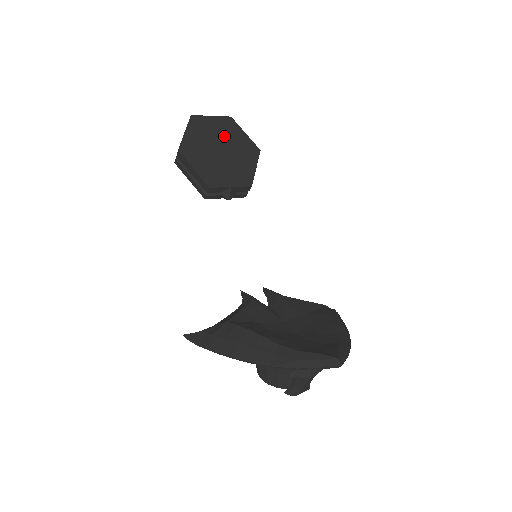
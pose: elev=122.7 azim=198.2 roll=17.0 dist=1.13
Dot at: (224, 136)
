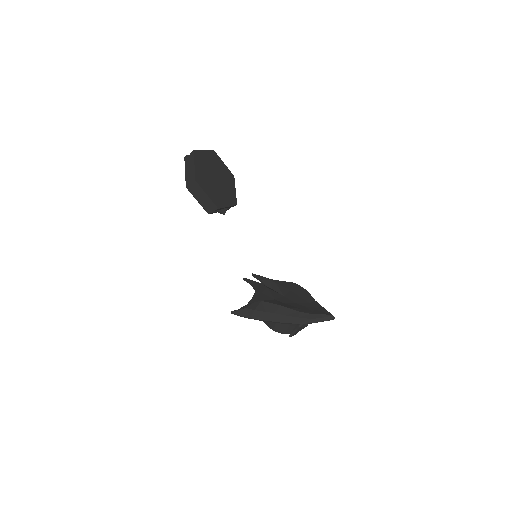
Dot at: (214, 167)
